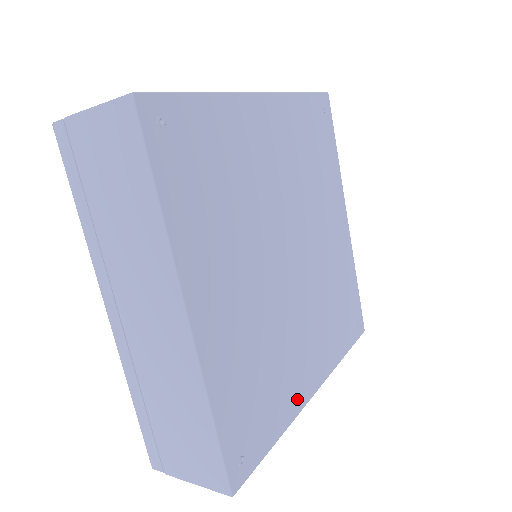
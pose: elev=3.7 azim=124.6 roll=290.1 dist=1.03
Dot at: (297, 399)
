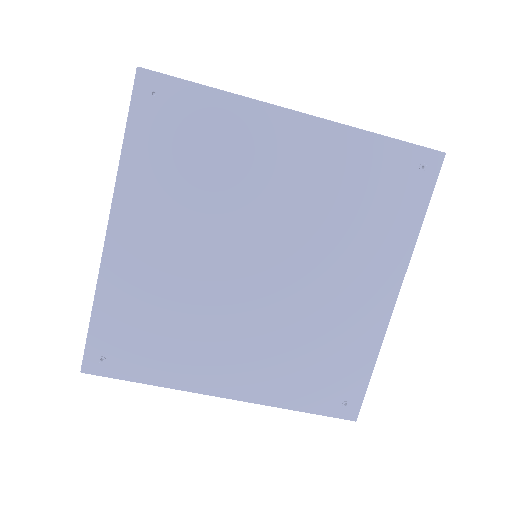
Dot at: (374, 325)
